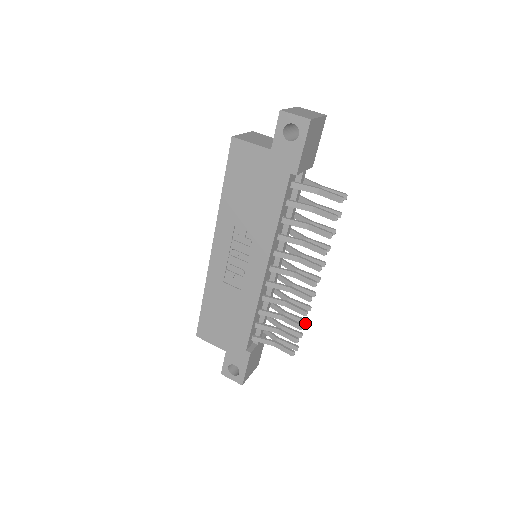
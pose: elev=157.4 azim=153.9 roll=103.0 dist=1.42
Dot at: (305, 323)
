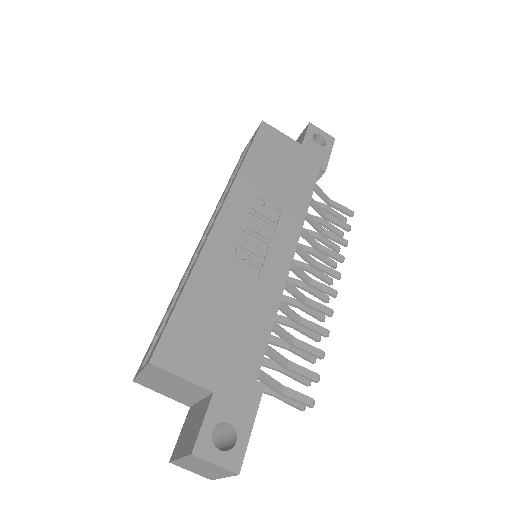
Dot at: (315, 360)
